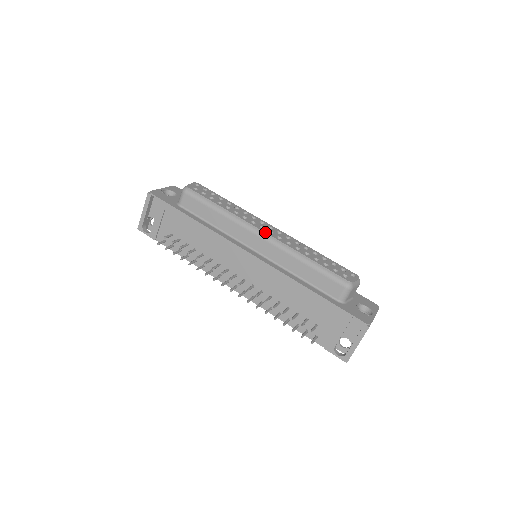
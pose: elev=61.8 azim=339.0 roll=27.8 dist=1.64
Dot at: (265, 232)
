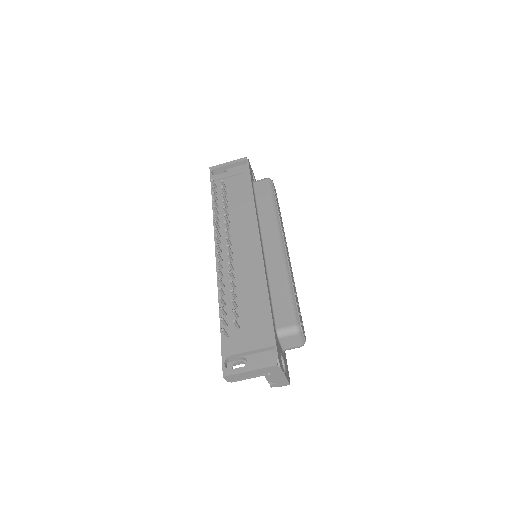
Dot at: (285, 244)
